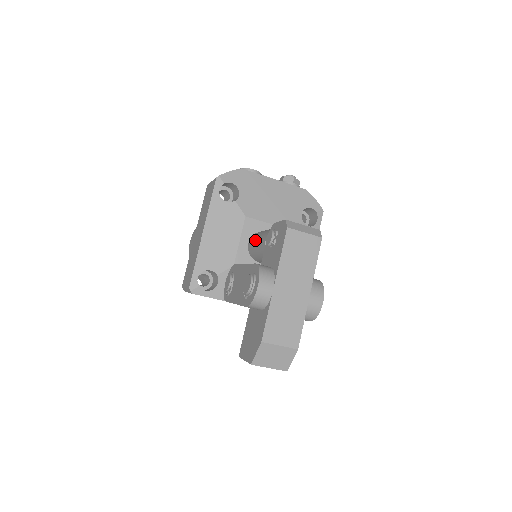
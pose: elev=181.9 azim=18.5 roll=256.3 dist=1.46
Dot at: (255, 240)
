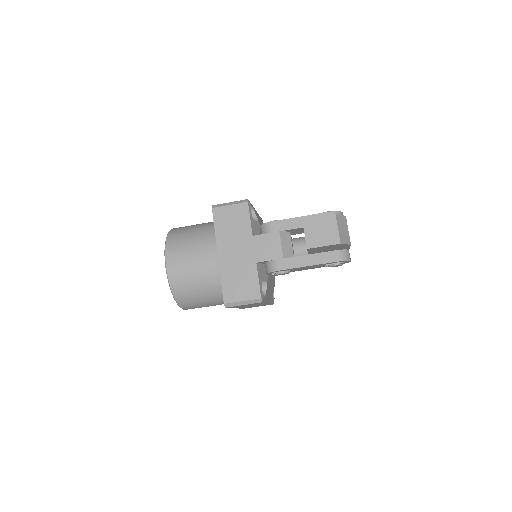
Dot at: occluded
